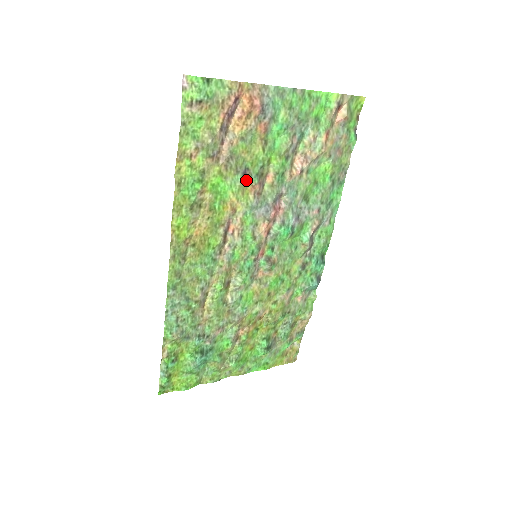
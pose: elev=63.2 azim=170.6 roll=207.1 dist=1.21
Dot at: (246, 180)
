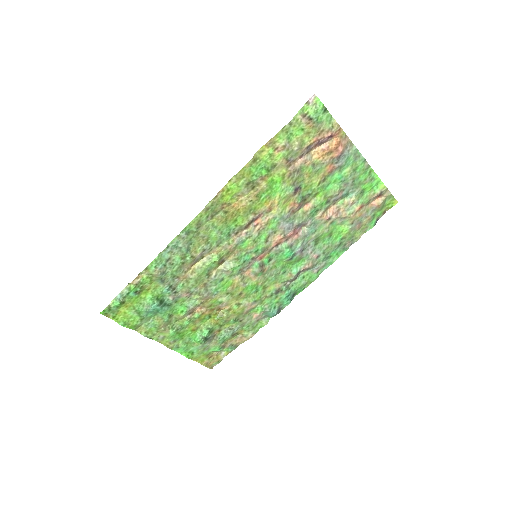
Dot at: (294, 195)
